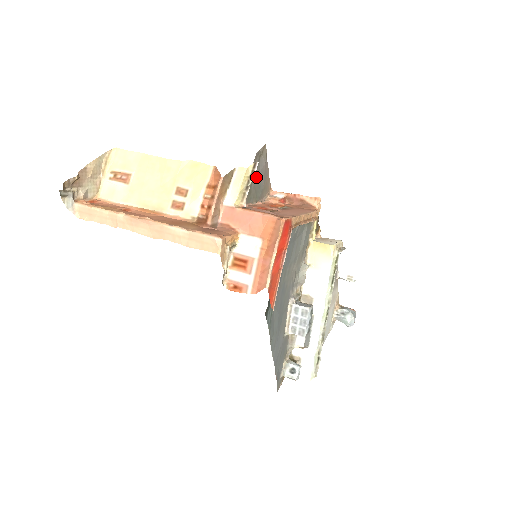
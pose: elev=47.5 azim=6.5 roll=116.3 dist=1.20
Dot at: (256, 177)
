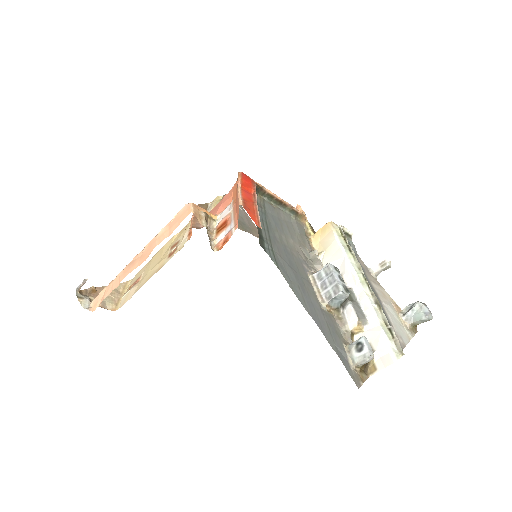
Dot at: occluded
